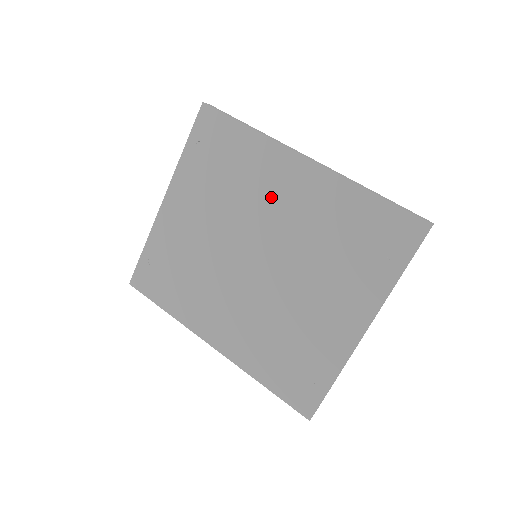
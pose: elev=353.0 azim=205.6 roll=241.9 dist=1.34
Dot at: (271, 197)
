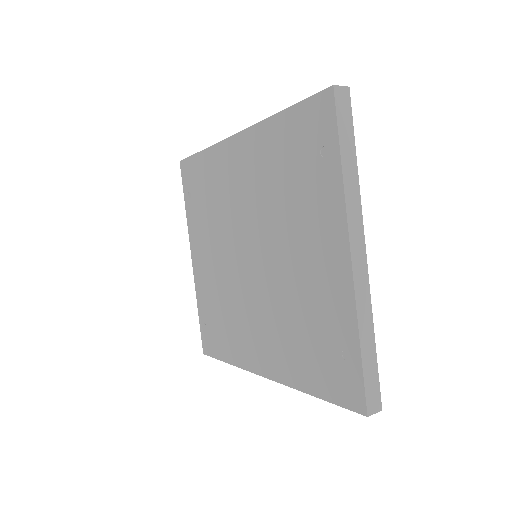
Dot at: (234, 191)
